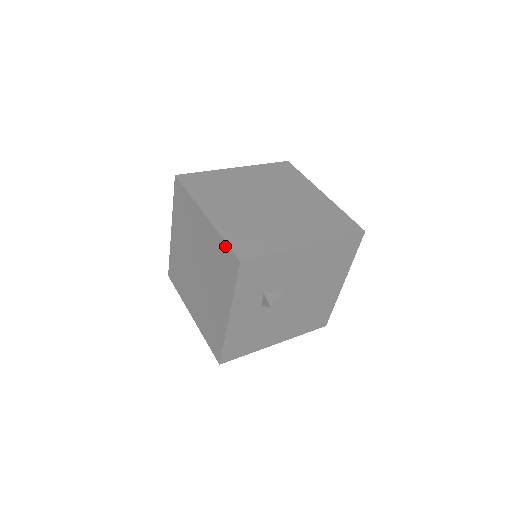
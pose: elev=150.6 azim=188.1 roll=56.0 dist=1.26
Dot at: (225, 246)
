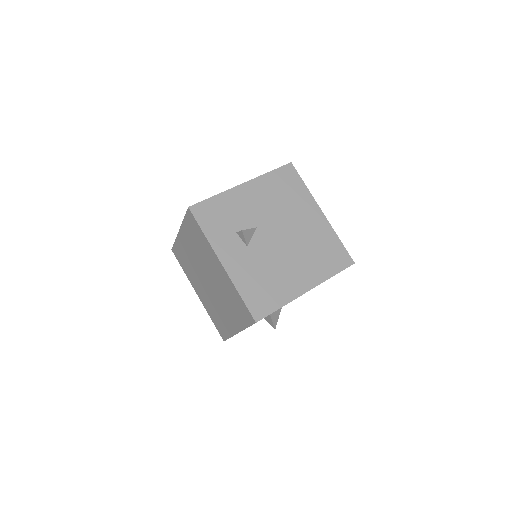
Dot at: (186, 220)
